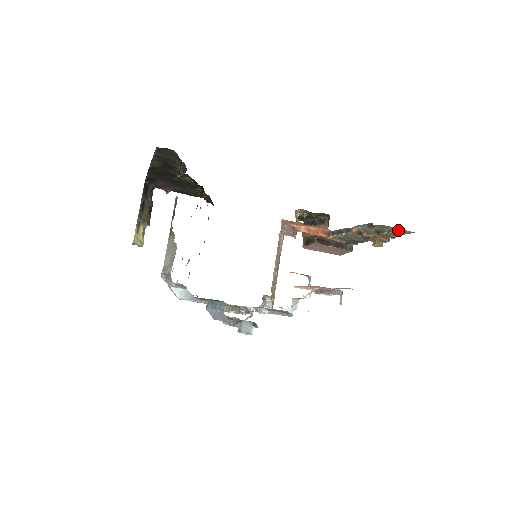
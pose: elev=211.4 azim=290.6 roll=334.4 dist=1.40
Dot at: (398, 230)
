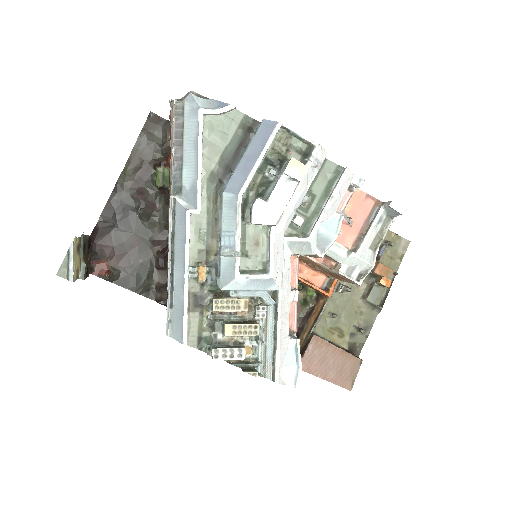
Dot at: (393, 240)
